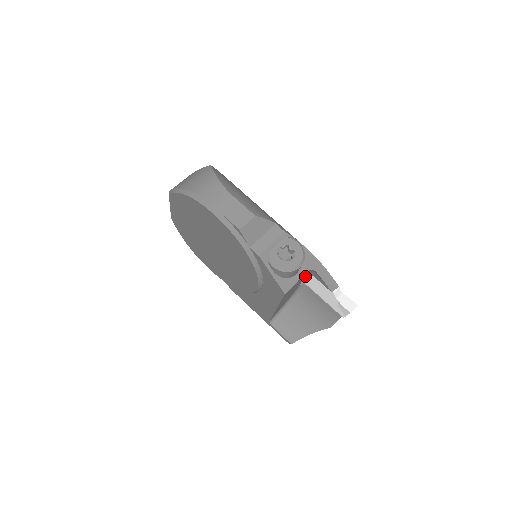
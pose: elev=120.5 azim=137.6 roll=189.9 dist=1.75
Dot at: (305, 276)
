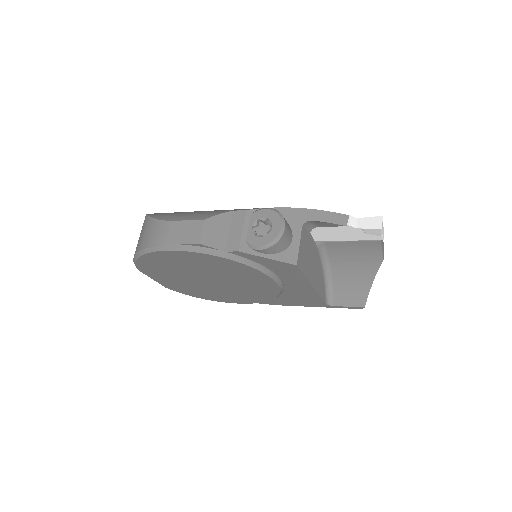
Dot at: (310, 234)
